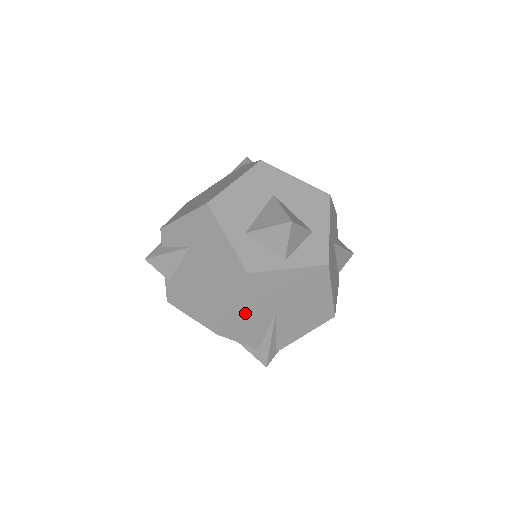
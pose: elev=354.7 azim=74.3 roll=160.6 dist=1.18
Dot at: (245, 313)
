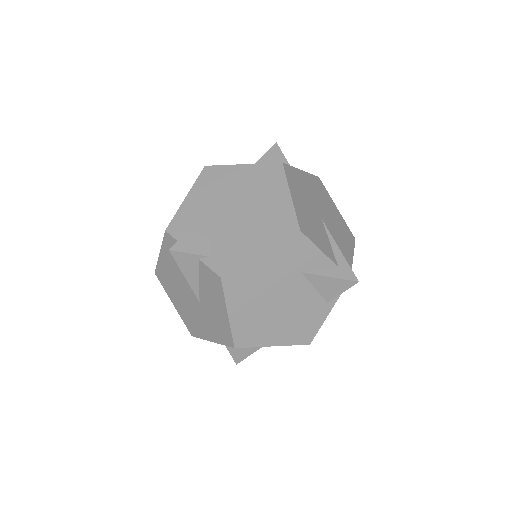
Dot at: (303, 209)
